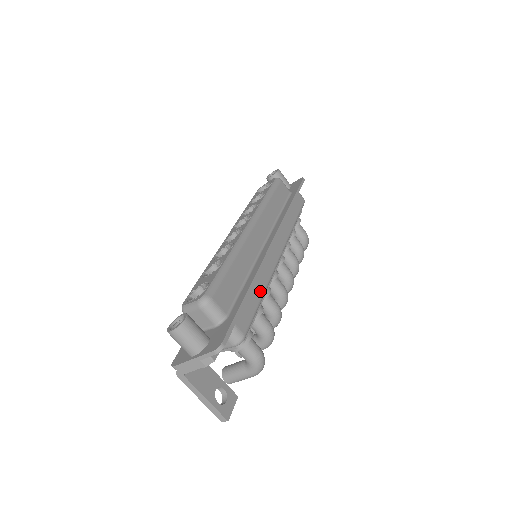
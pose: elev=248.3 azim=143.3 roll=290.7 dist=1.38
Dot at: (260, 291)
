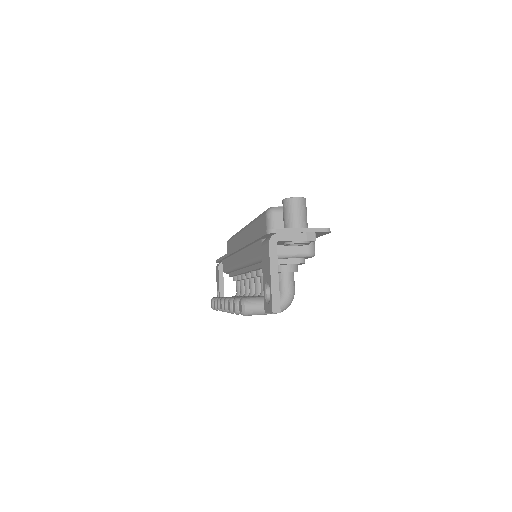
Dot at: occluded
